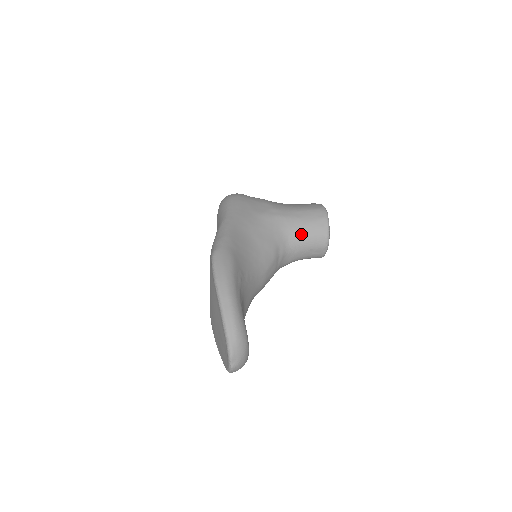
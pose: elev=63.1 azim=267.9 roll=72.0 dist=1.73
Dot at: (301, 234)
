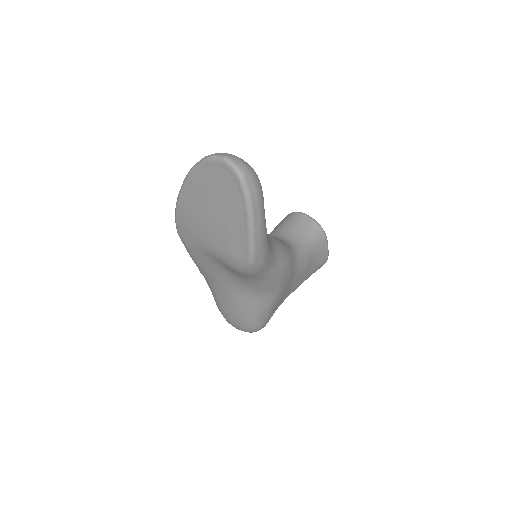
Dot at: (276, 230)
